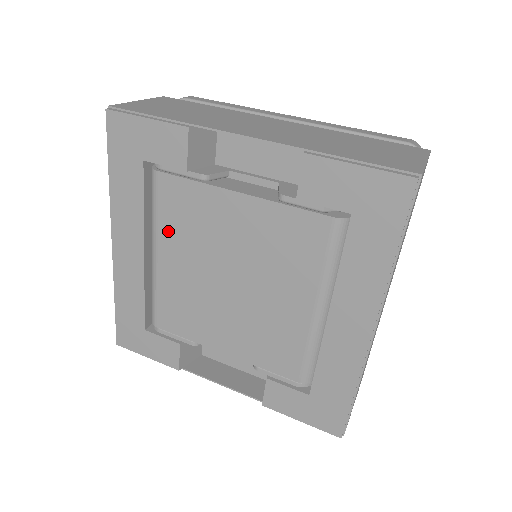
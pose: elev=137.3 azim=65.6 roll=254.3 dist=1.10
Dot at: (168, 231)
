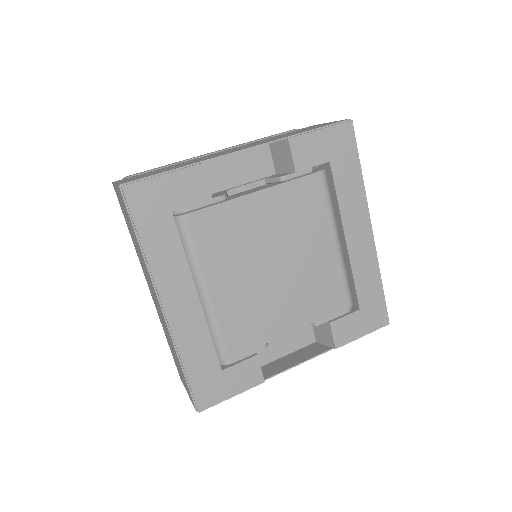
Dot at: (211, 260)
